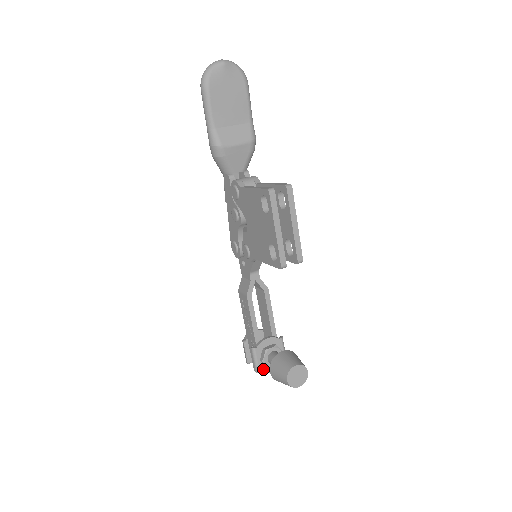
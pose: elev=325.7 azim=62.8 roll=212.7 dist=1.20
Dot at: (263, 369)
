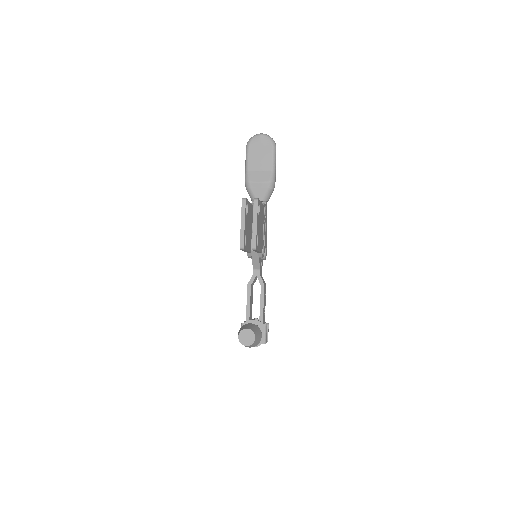
Dot at: occluded
